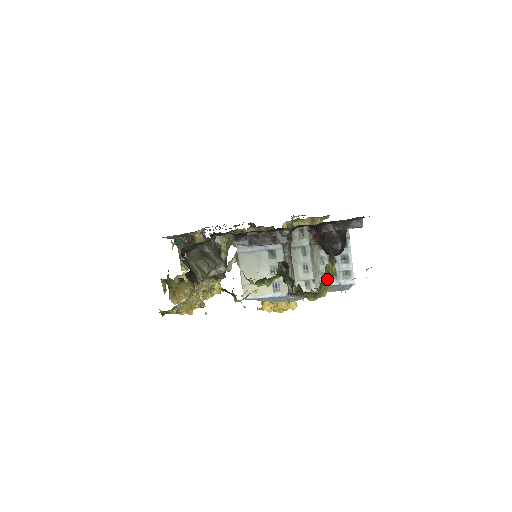
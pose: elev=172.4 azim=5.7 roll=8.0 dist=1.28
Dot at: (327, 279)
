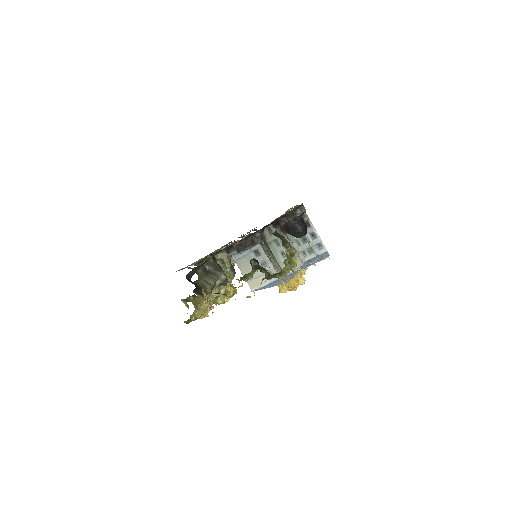
Dot at: (286, 260)
